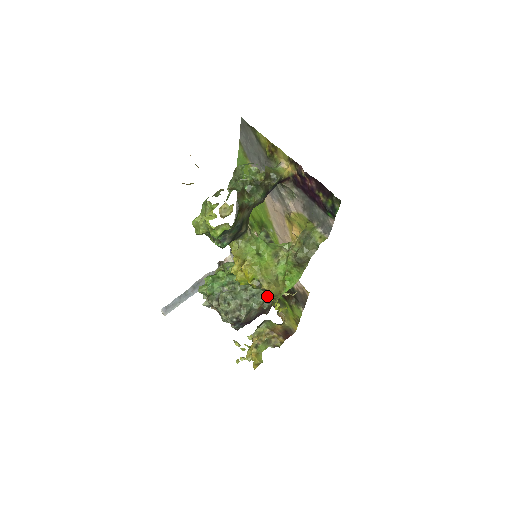
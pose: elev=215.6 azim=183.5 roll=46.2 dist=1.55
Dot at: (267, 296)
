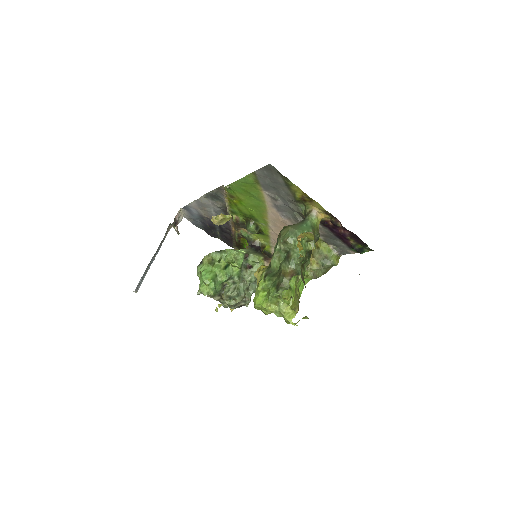
Dot at: occluded
